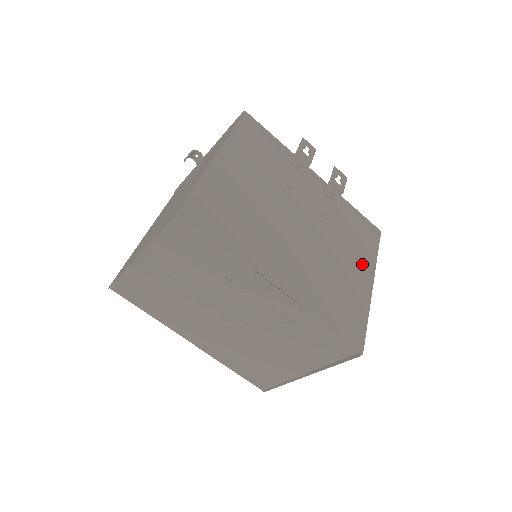
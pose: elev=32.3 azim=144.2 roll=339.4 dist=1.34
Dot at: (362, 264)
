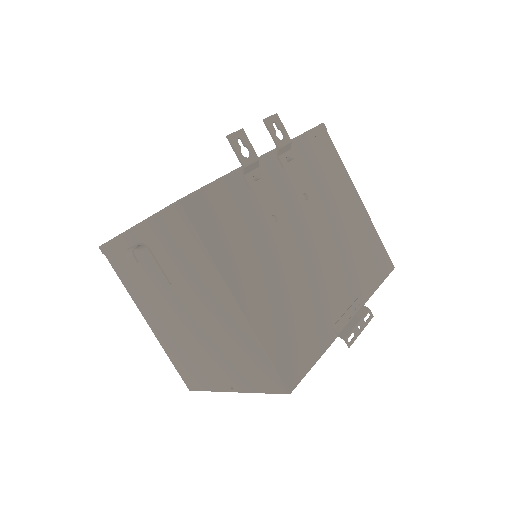
Dot at: (345, 191)
